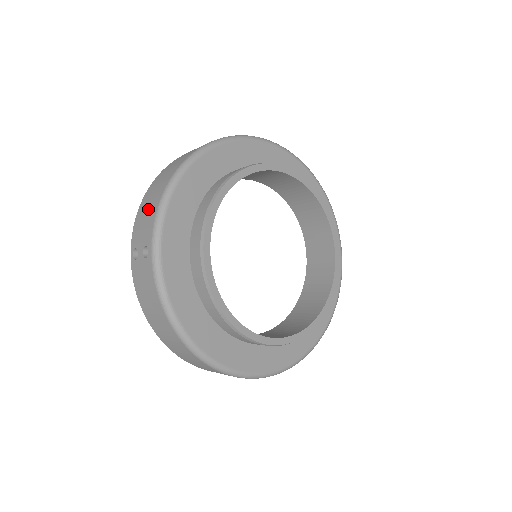
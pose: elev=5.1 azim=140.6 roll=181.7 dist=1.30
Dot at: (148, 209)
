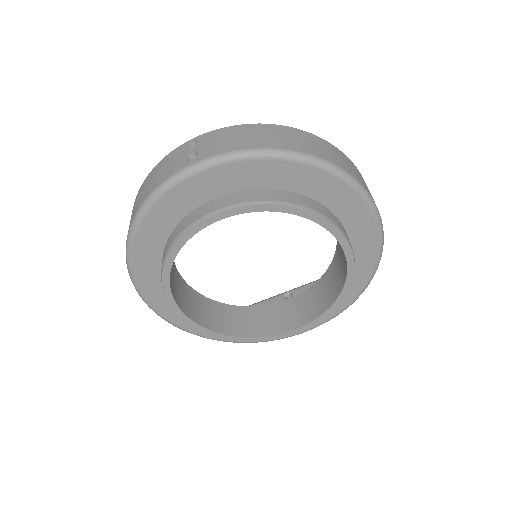
Dot at: occluded
